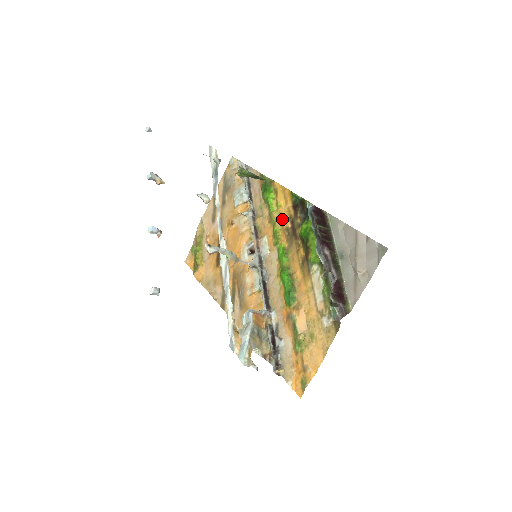
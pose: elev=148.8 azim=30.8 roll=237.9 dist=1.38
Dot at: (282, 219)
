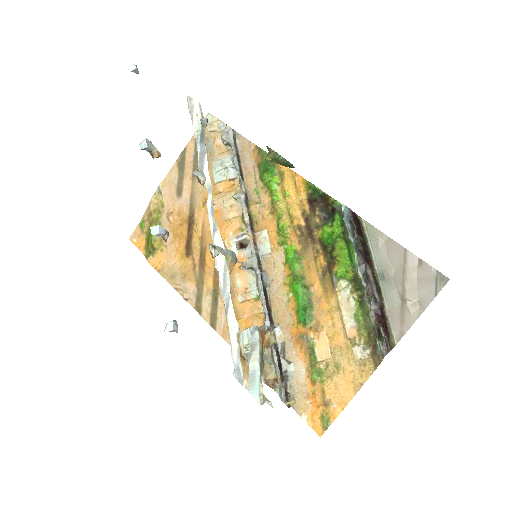
Dot at: (292, 213)
